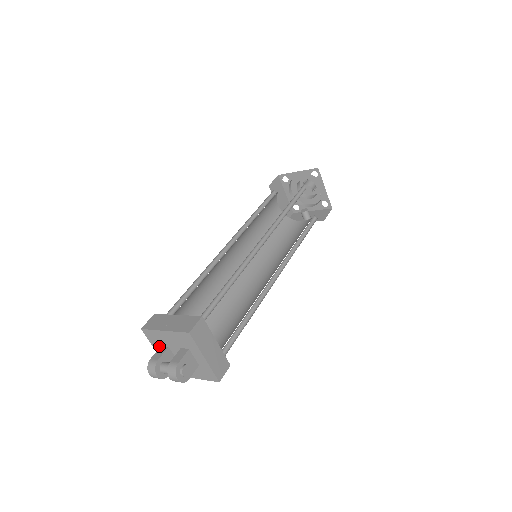
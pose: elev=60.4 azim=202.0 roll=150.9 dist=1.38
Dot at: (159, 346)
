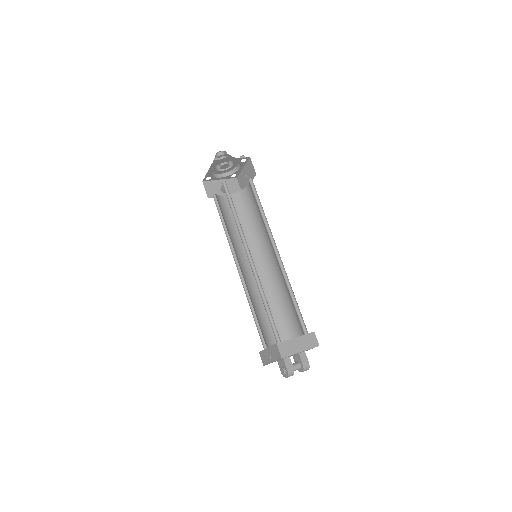
Dot at: (281, 359)
